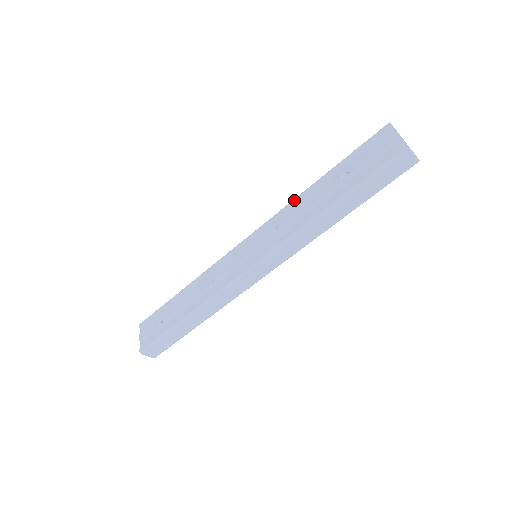
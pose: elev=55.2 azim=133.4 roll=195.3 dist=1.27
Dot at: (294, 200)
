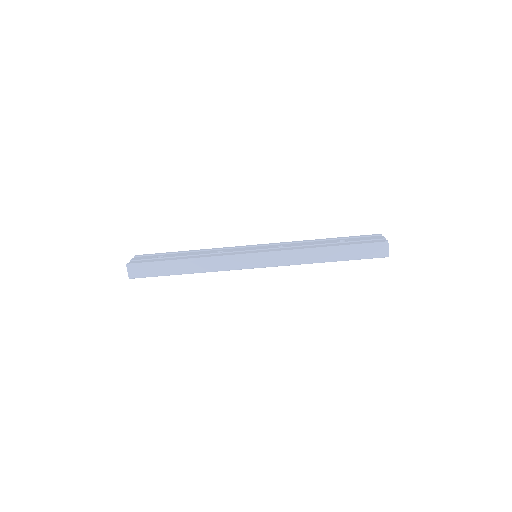
Dot at: (302, 241)
